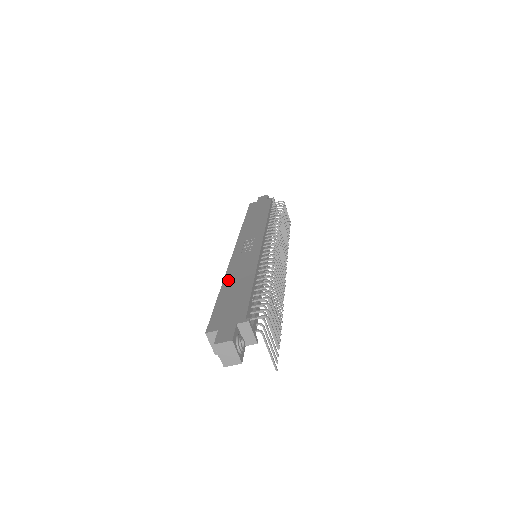
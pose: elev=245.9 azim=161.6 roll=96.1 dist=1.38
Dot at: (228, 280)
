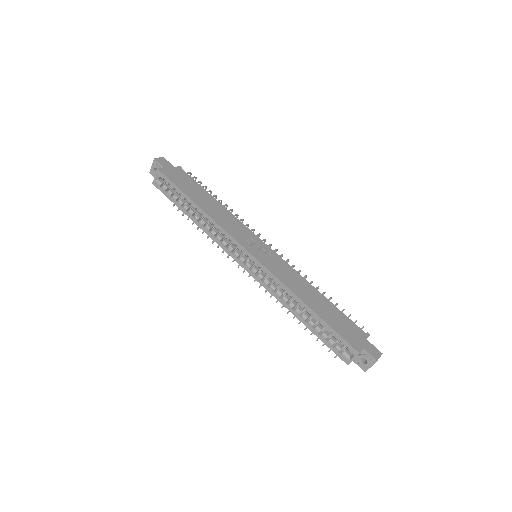
Dot at: (302, 295)
